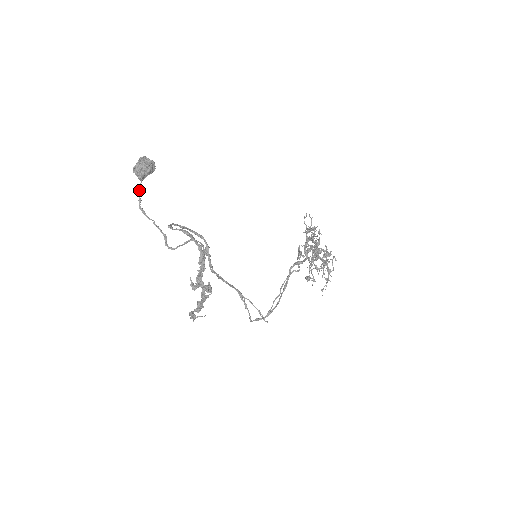
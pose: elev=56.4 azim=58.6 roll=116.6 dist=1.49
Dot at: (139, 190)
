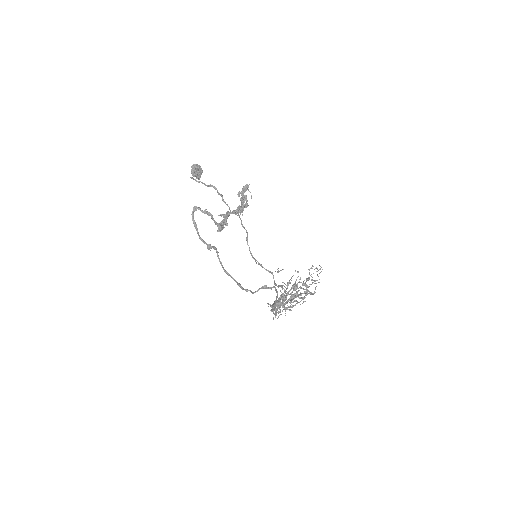
Dot at: occluded
